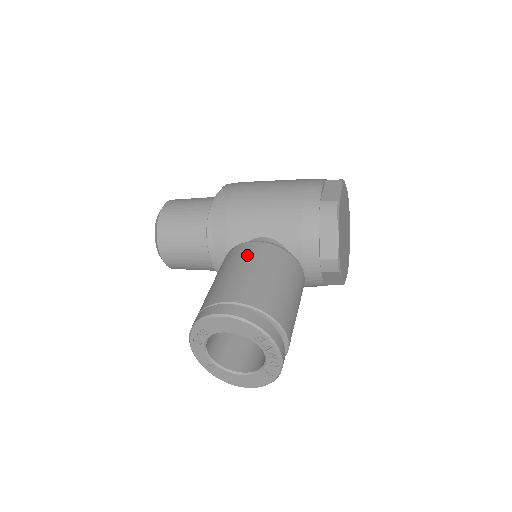
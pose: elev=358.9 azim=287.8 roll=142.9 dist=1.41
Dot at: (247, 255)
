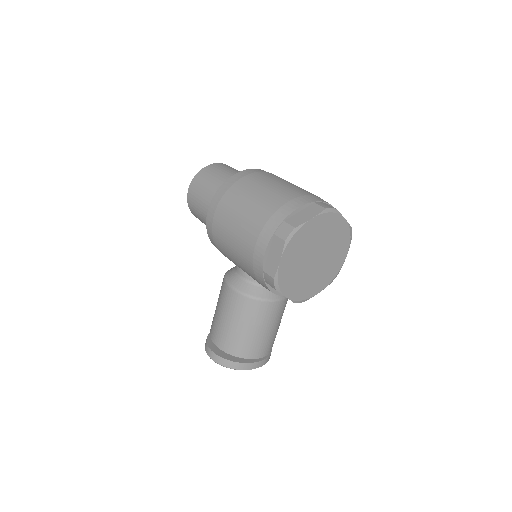
Dot at: (225, 302)
